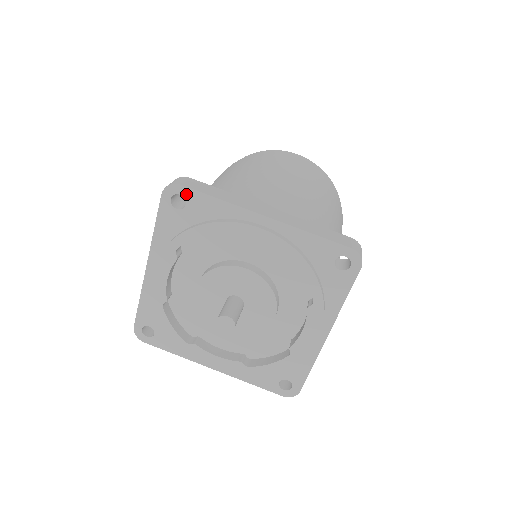
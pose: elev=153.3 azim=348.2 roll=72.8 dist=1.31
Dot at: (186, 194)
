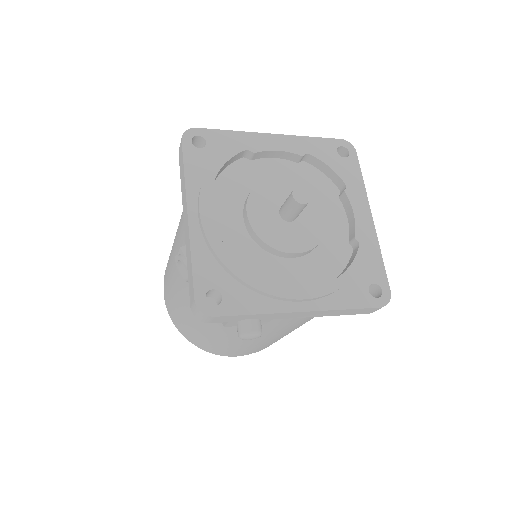
Dot at: (203, 134)
